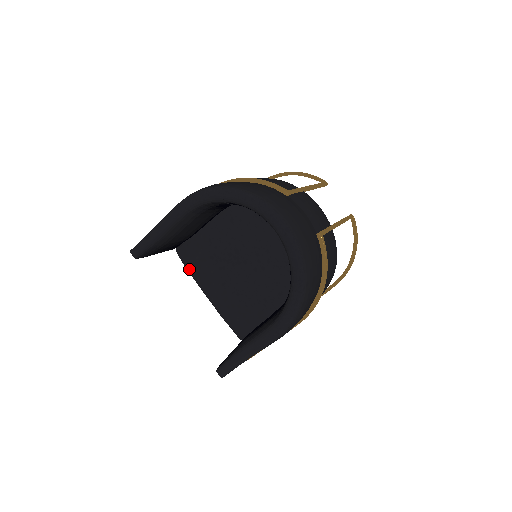
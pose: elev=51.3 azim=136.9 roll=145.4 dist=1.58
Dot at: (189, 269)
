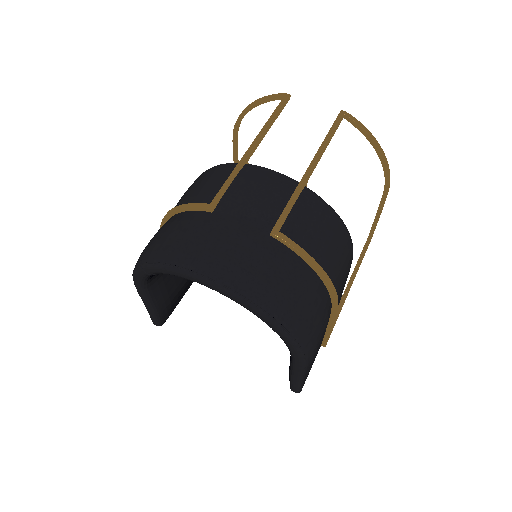
Dot at: occluded
